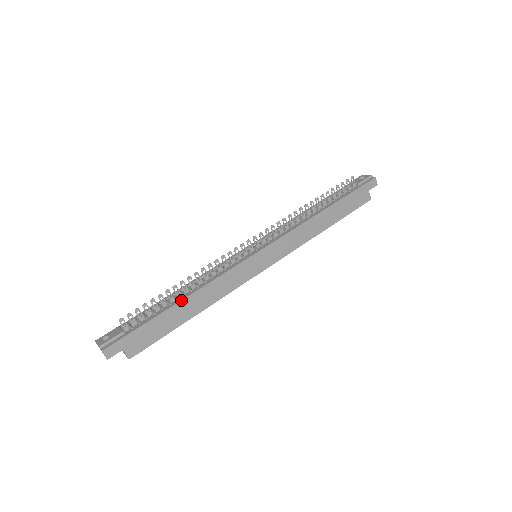
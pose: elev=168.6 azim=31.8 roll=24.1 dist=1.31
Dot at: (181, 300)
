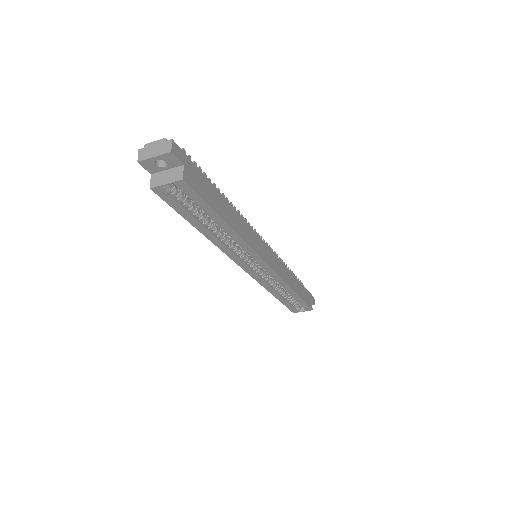
Dot at: occluded
